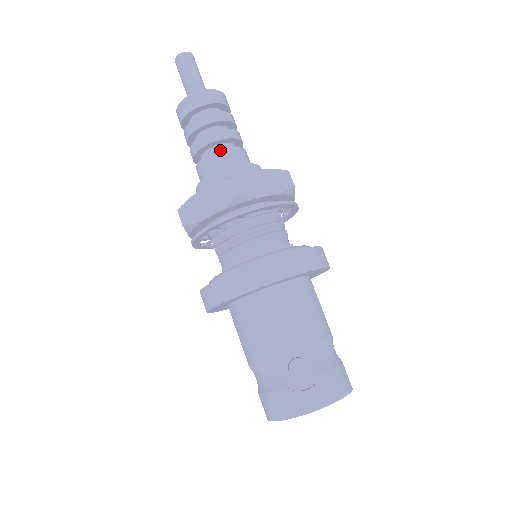
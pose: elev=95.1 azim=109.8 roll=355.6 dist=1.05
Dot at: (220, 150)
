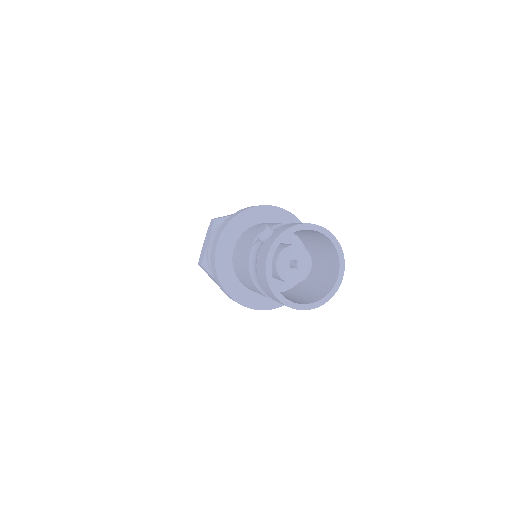
Dot at: occluded
